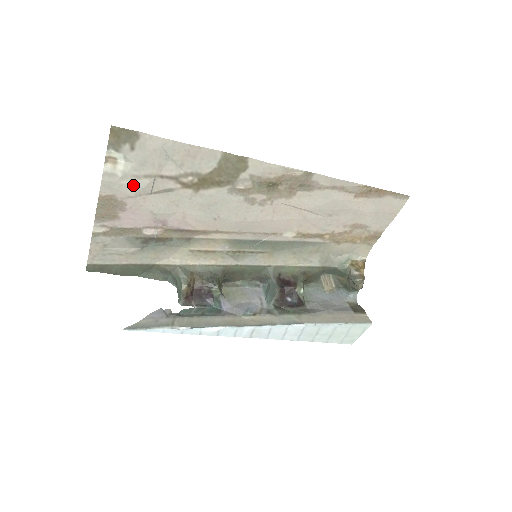
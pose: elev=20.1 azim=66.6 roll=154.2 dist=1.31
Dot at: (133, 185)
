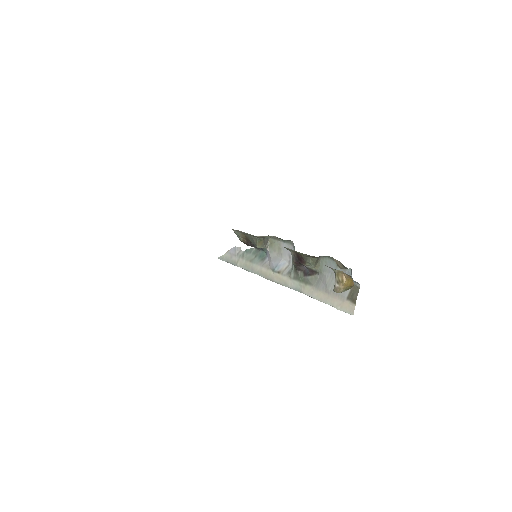
Dot at: occluded
